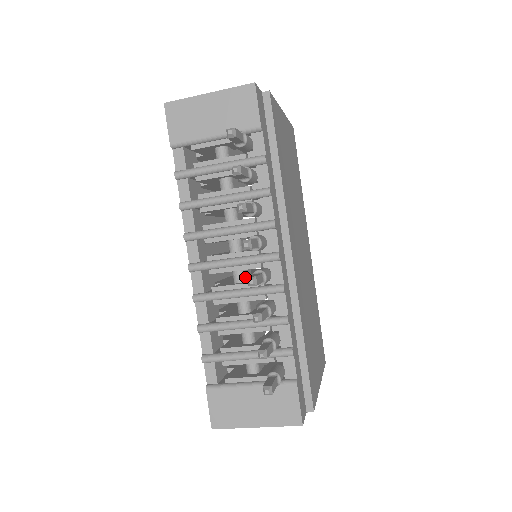
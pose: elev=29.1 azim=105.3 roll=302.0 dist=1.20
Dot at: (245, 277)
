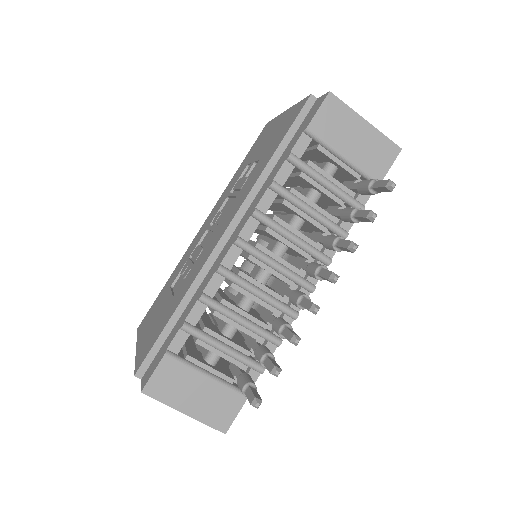
Dot at: occluded
